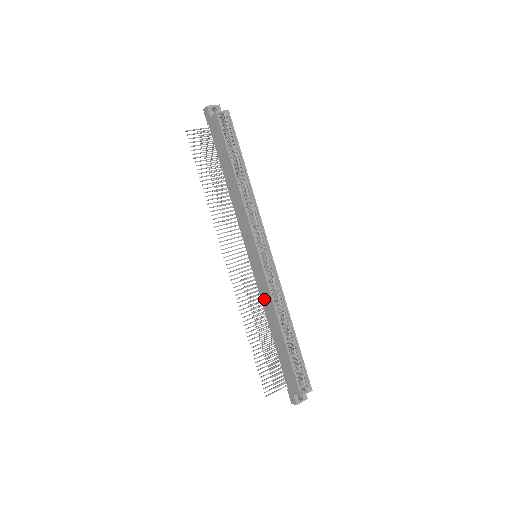
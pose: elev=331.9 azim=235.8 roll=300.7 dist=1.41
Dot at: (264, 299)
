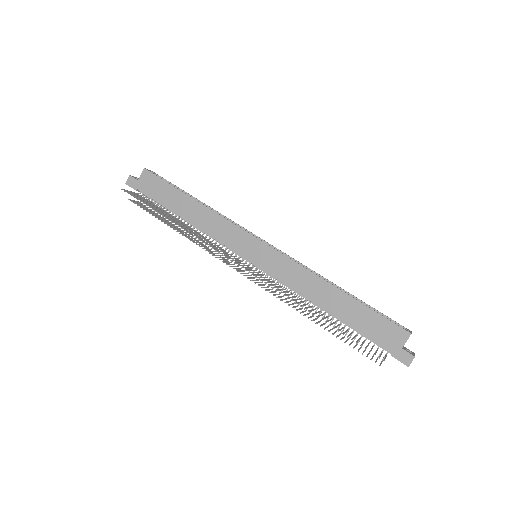
Dot at: (295, 281)
